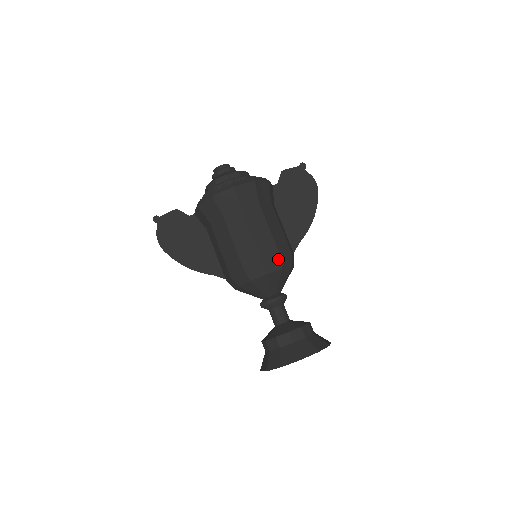
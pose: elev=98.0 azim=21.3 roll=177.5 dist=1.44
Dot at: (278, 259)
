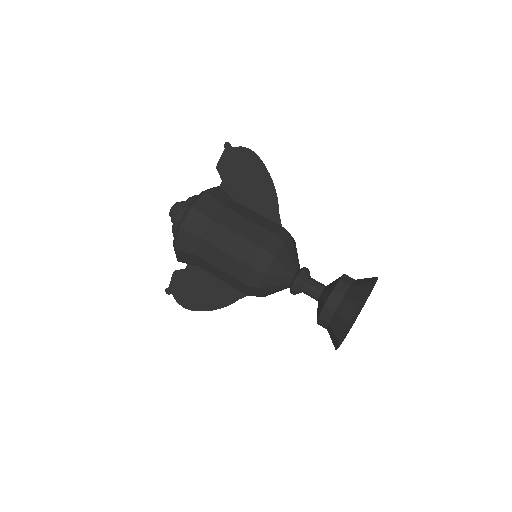
Dot at: (262, 252)
